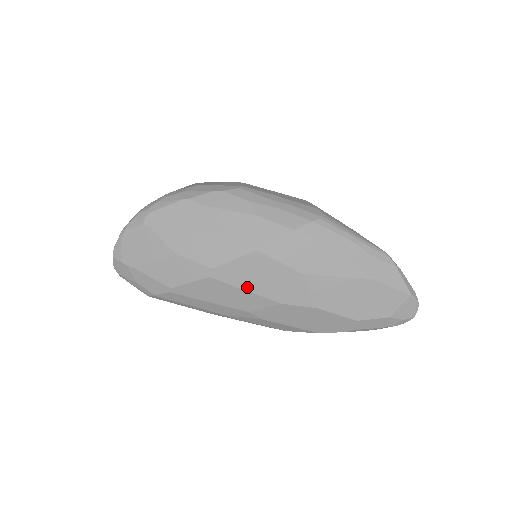
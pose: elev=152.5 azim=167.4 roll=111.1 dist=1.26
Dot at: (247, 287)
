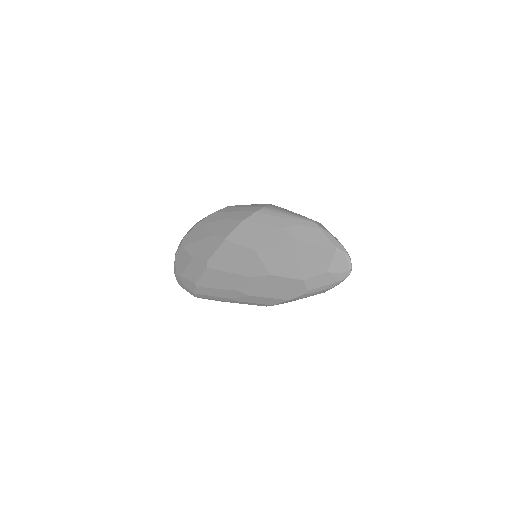
Dot at: (228, 269)
